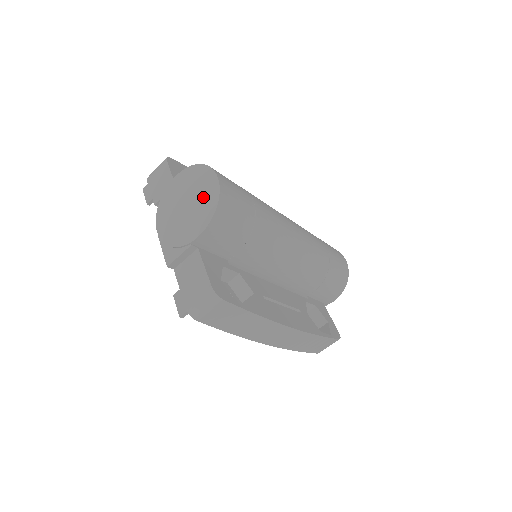
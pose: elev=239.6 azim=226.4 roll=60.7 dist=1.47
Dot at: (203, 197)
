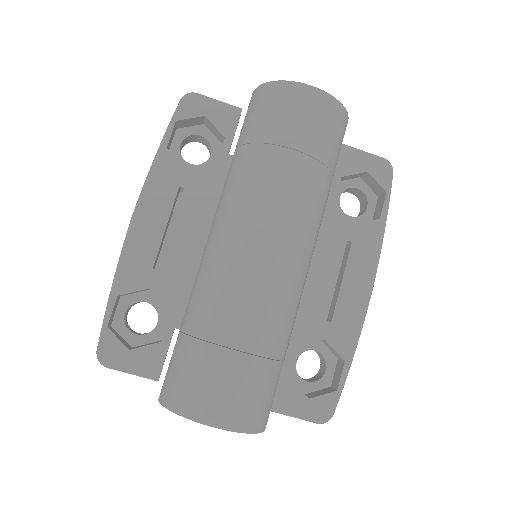
Dot at: occluded
